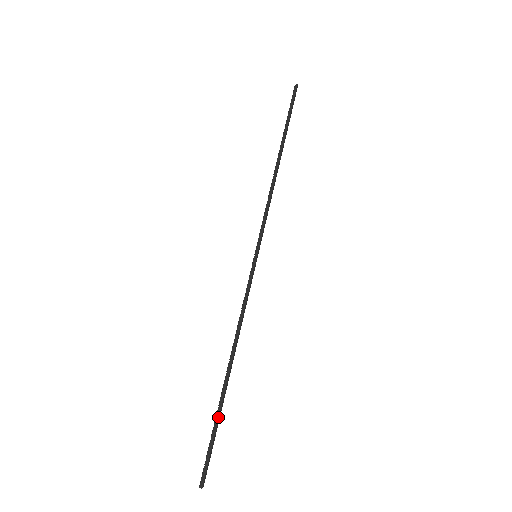
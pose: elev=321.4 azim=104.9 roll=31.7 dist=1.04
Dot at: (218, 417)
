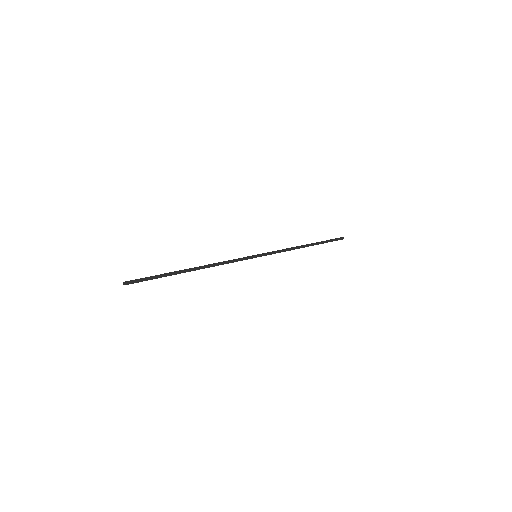
Dot at: (166, 273)
